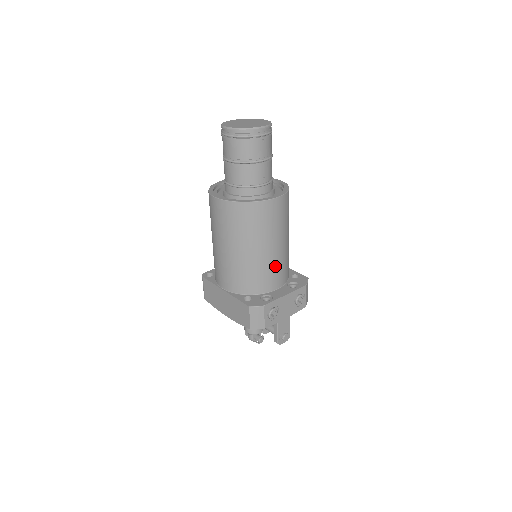
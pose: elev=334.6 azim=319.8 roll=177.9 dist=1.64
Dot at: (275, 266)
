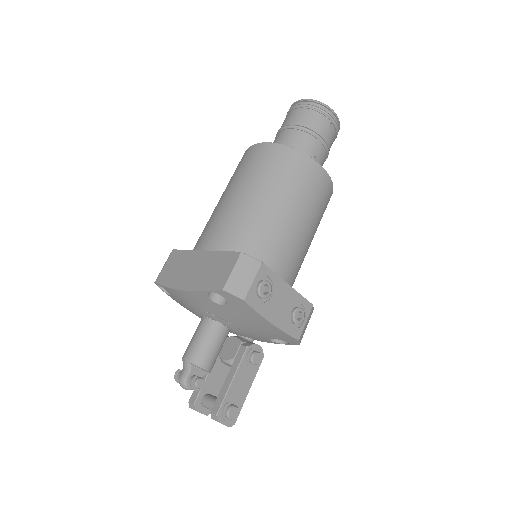
Dot at: (288, 248)
